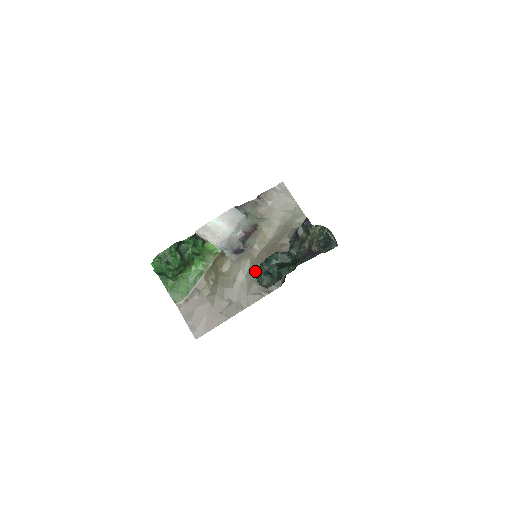
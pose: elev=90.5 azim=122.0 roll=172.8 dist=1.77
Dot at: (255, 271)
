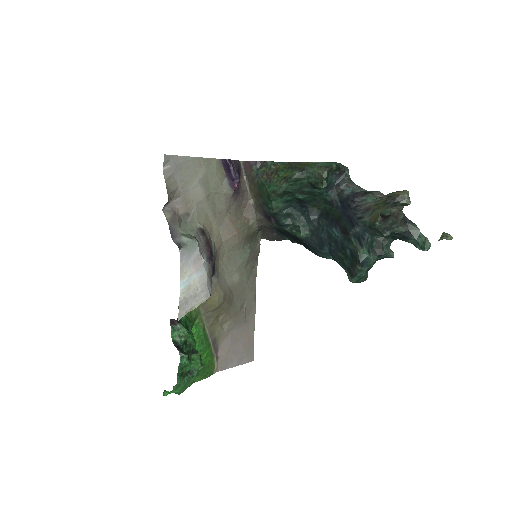
Dot at: (354, 281)
